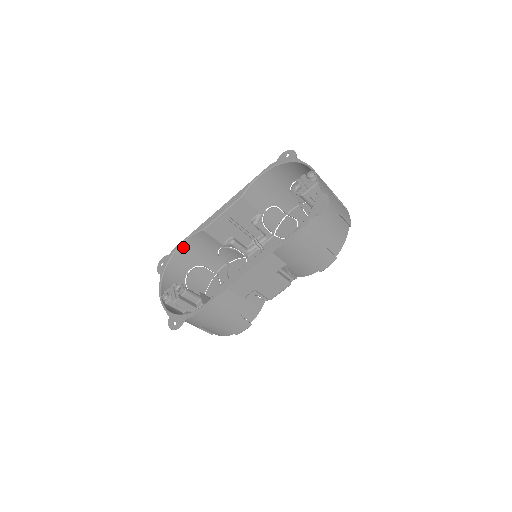
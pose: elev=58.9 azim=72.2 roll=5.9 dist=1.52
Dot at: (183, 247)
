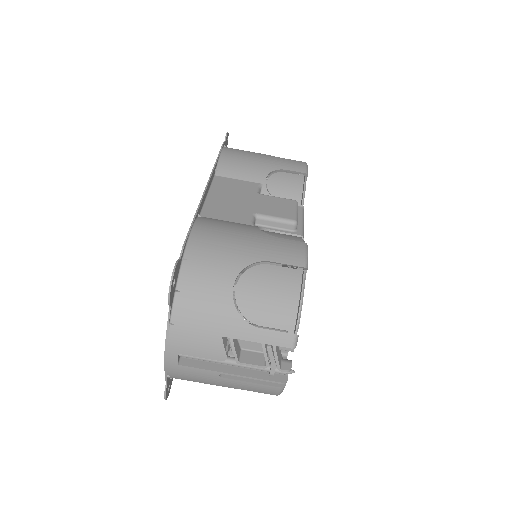
Dot at: occluded
